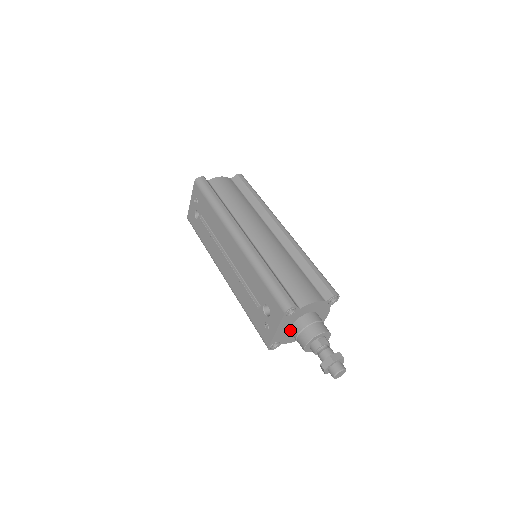
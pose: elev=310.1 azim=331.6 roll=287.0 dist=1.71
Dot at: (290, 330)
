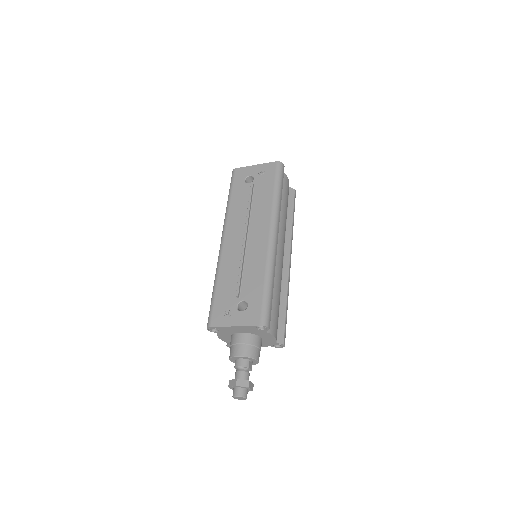
Dot at: (237, 333)
